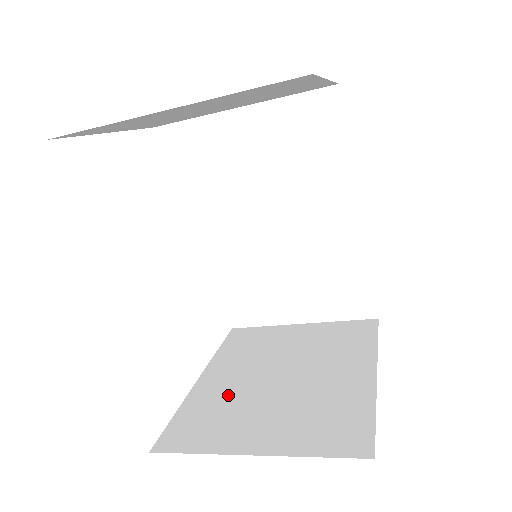
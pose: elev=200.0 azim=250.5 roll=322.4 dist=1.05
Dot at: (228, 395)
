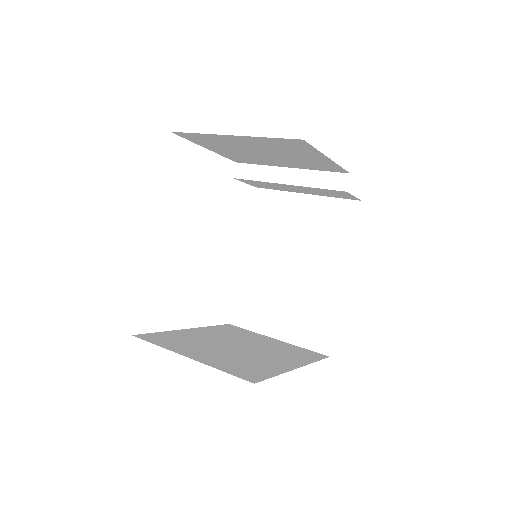
Dot at: (197, 339)
